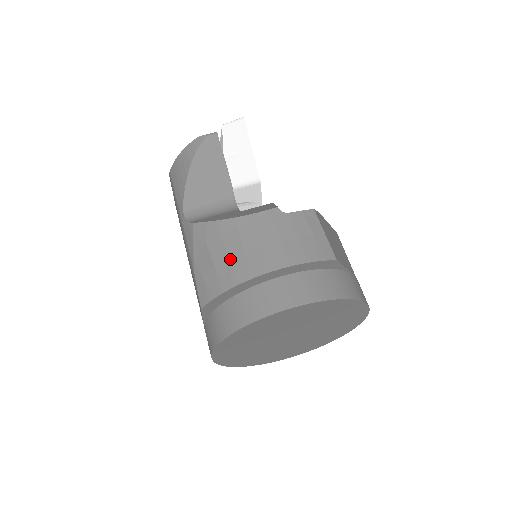
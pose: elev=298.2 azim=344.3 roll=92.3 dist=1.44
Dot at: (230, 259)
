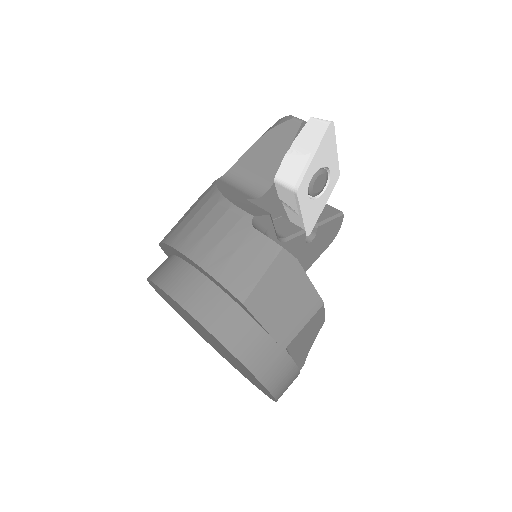
Dot at: (188, 223)
